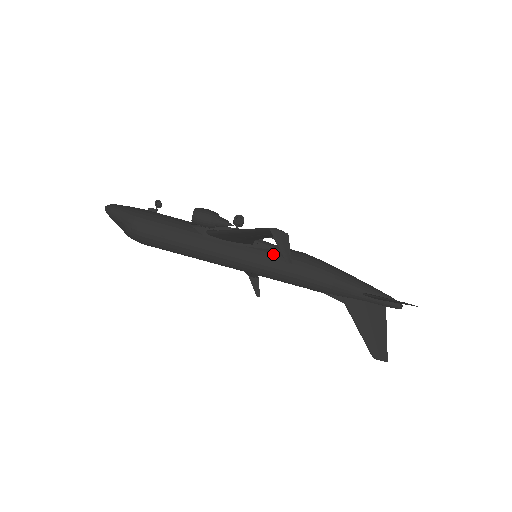
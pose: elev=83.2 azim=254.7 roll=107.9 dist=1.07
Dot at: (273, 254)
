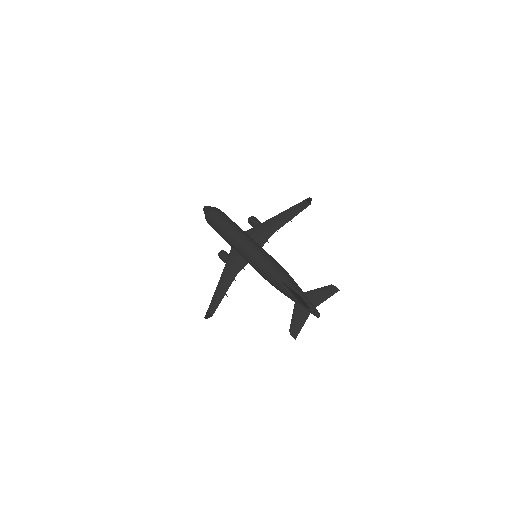
Dot at: occluded
